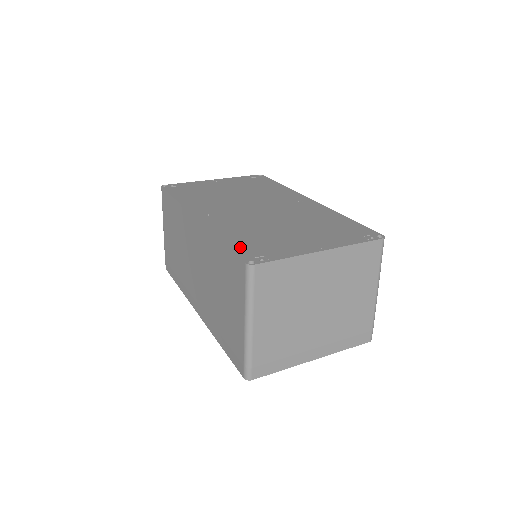
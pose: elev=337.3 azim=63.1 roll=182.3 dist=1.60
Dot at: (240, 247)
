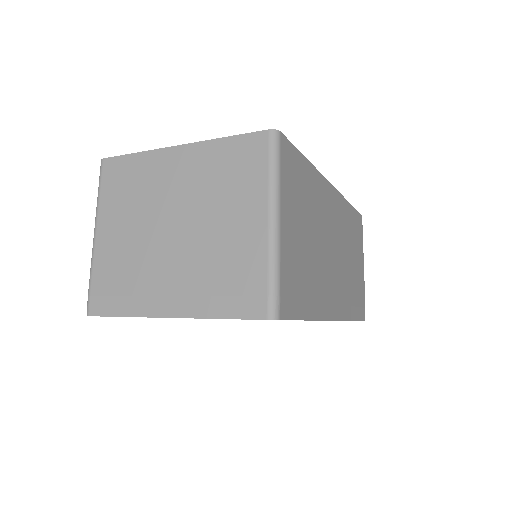
Dot at: occluded
